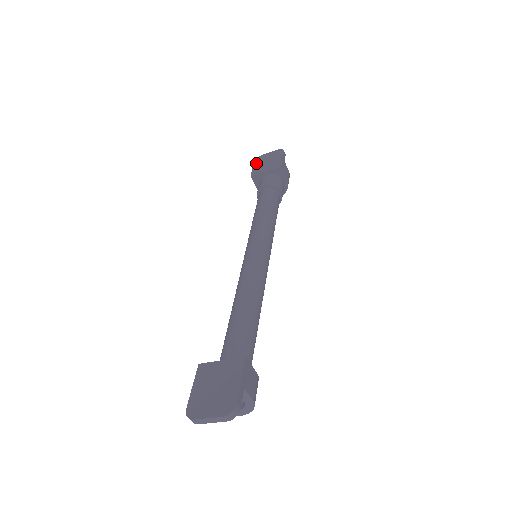
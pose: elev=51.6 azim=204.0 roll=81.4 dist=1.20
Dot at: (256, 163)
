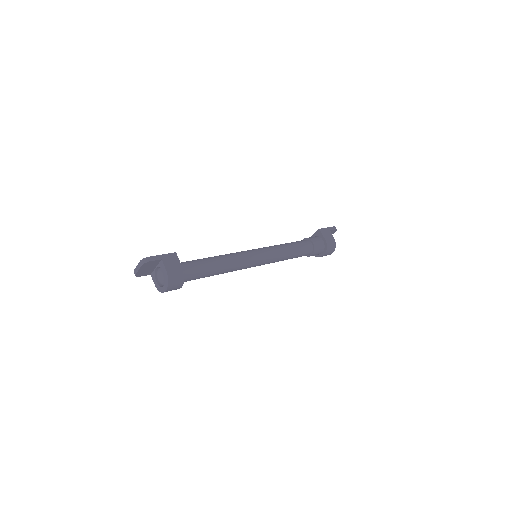
Dot at: occluded
